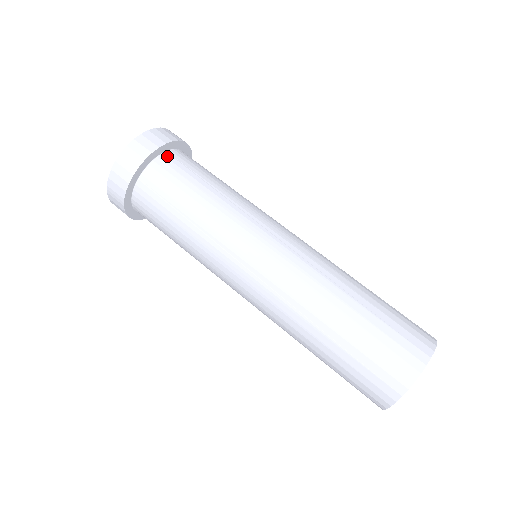
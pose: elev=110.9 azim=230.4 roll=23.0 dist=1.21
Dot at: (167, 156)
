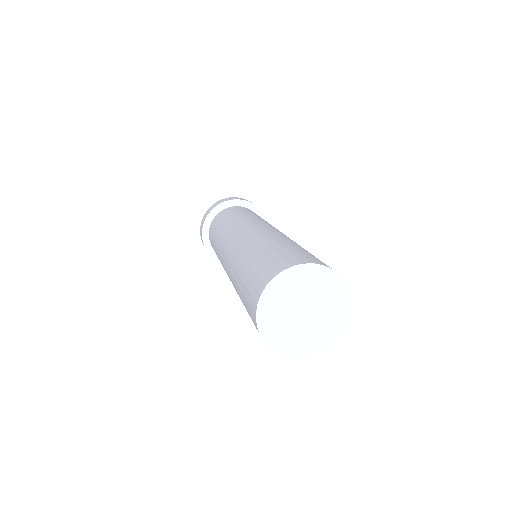
Dot at: (225, 209)
